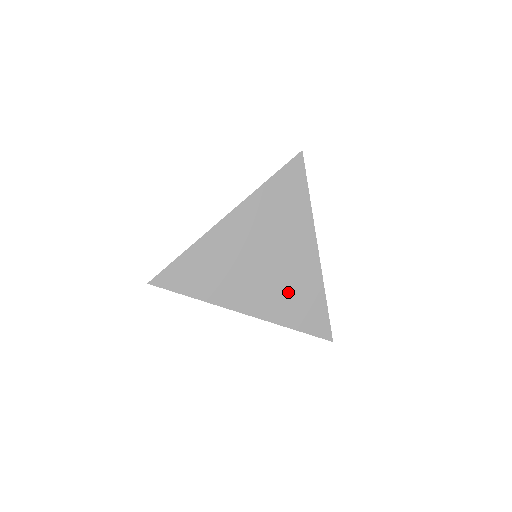
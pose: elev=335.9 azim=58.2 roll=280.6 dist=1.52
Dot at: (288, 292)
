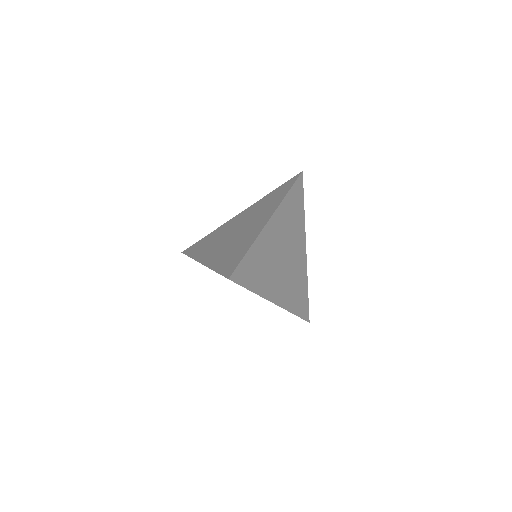
Dot at: (294, 284)
